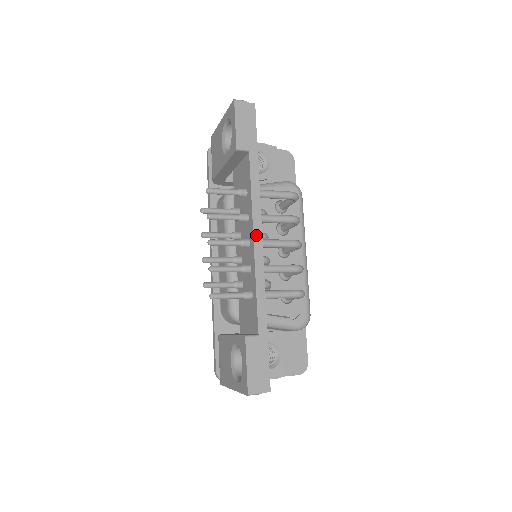
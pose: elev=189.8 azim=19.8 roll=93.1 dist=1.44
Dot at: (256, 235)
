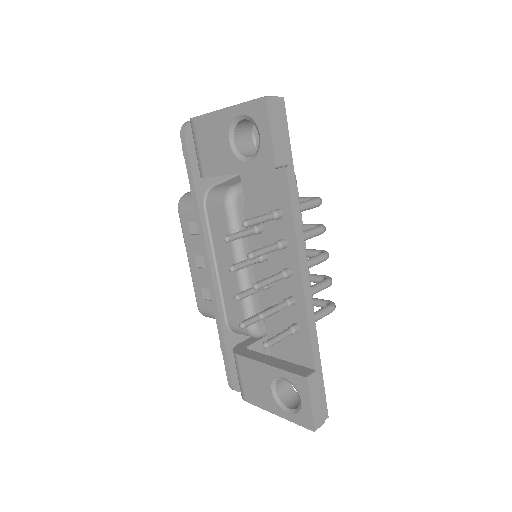
Dot at: (302, 267)
